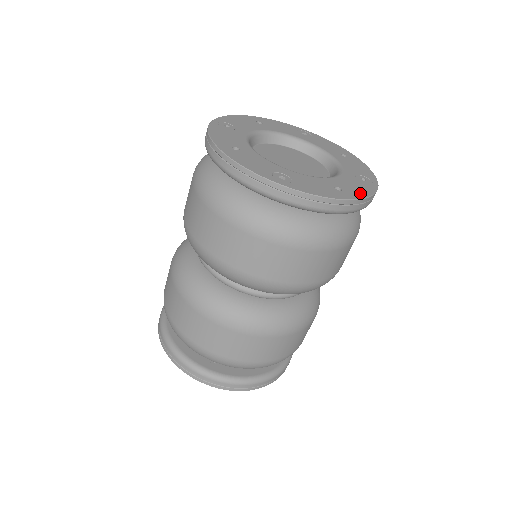
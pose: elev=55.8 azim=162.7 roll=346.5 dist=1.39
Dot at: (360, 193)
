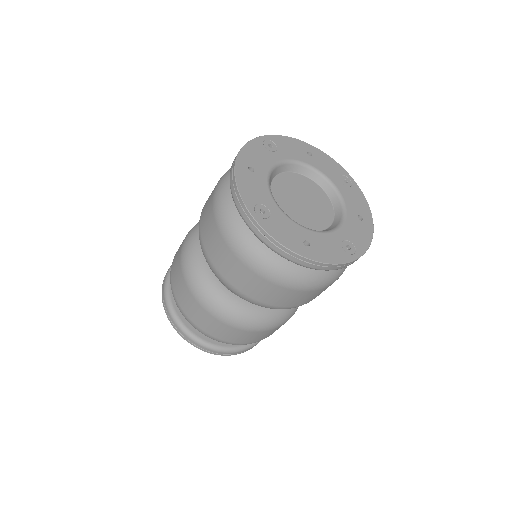
Dot at: (324, 257)
